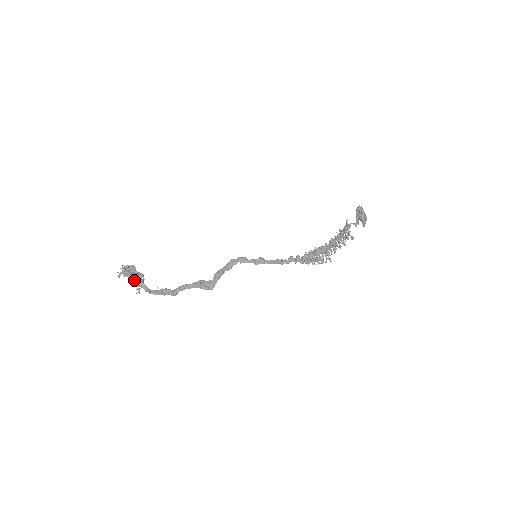
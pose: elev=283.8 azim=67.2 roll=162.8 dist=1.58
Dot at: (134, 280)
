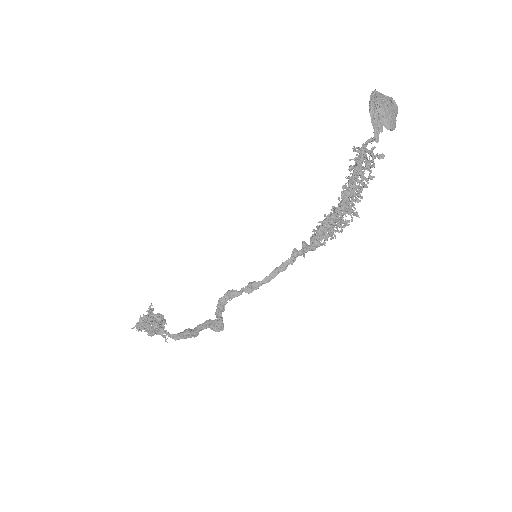
Dot at: (153, 335)
